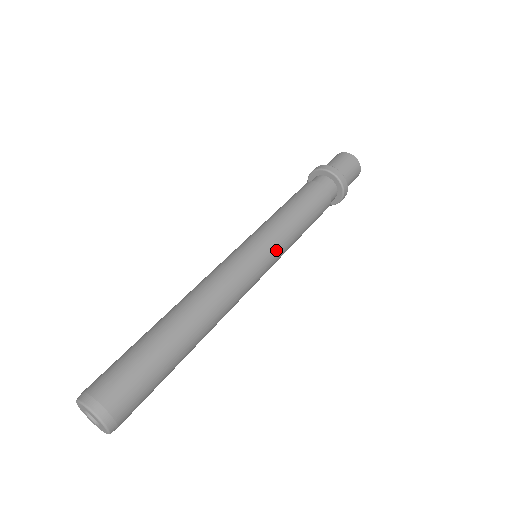
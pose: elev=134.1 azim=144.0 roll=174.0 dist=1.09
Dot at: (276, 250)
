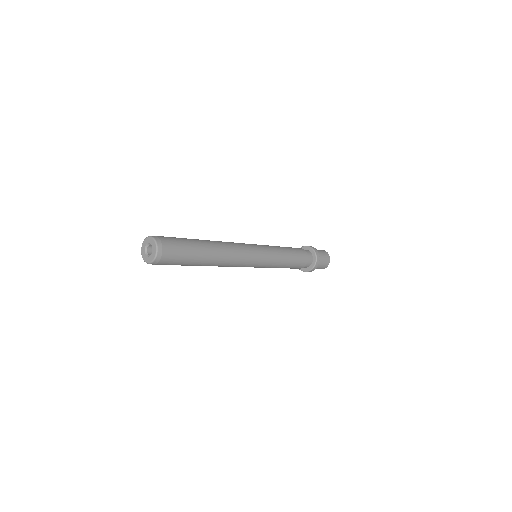
Dot at: (262, 245)
